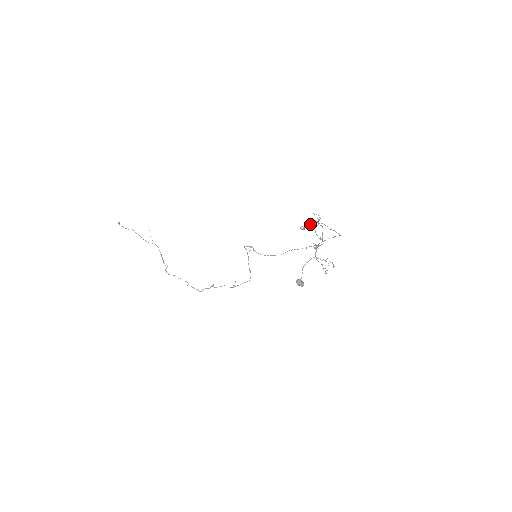
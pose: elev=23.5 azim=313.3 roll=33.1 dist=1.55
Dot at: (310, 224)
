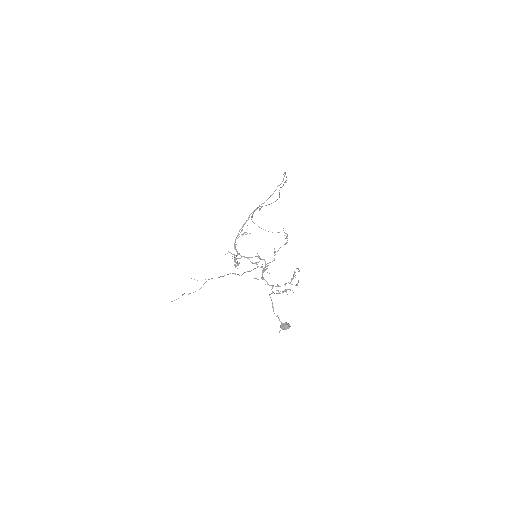
Dot at: (237, 255)
